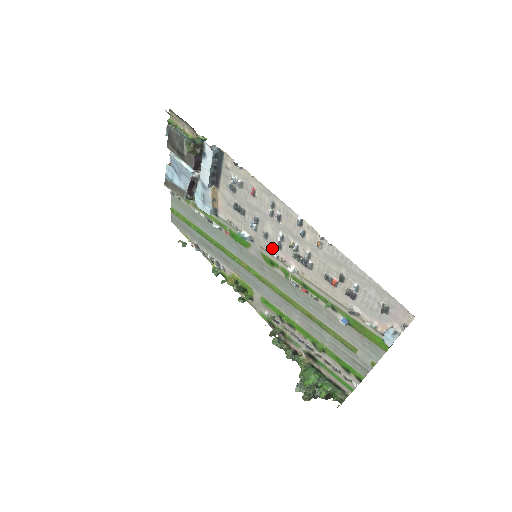
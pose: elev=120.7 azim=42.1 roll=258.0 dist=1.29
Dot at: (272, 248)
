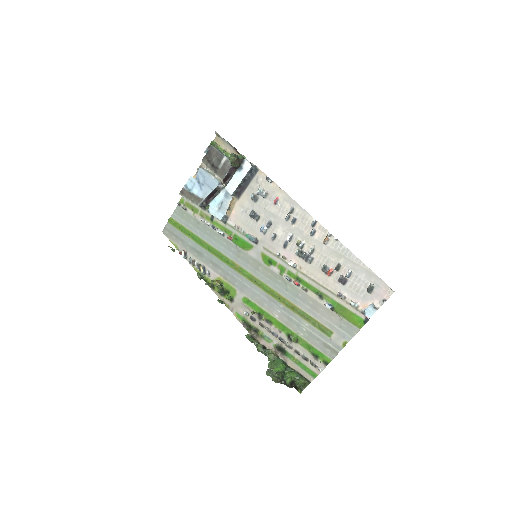
Dot at: (276, 248)
